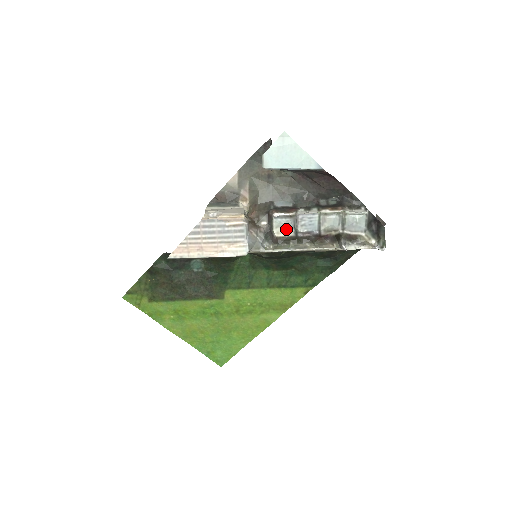
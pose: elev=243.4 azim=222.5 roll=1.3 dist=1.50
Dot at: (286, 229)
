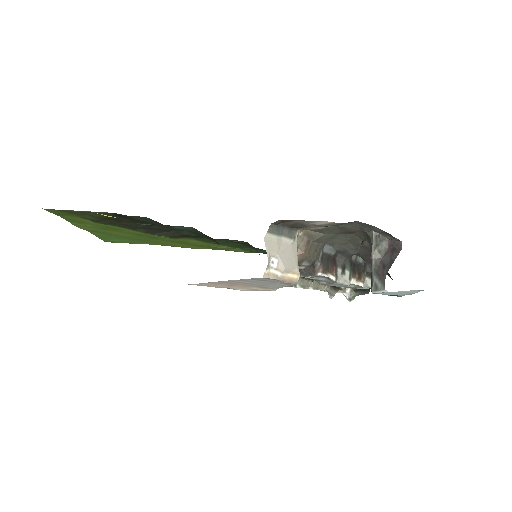
Dot at: occluded
